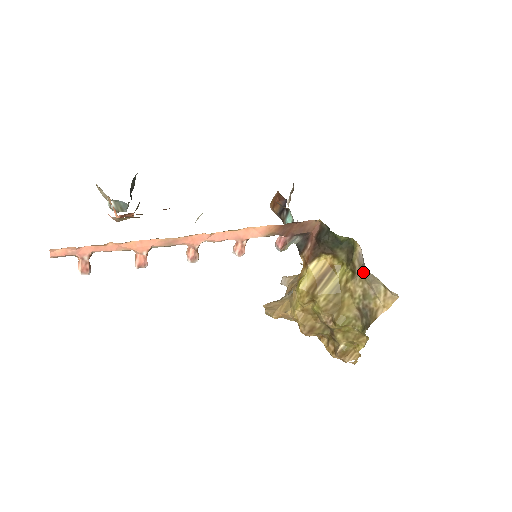
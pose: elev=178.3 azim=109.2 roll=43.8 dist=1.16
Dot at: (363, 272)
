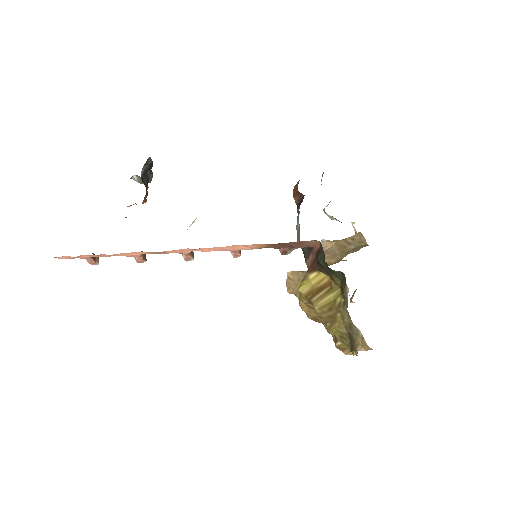
Dot at: (347, 311)
